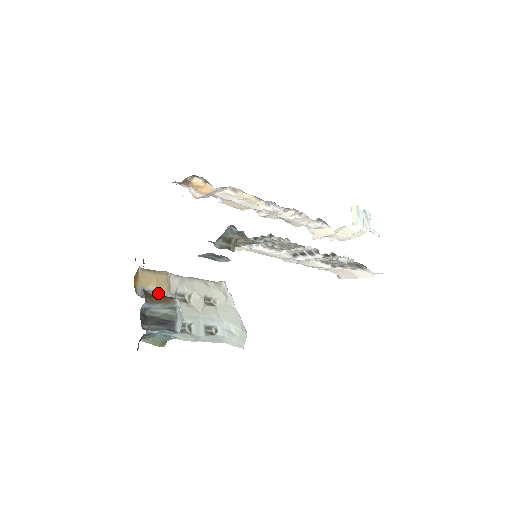
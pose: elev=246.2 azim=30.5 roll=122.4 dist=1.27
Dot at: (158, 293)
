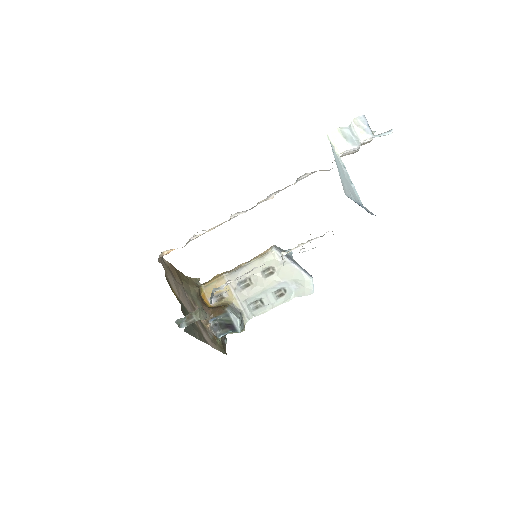
Dot at: (224, 294)
